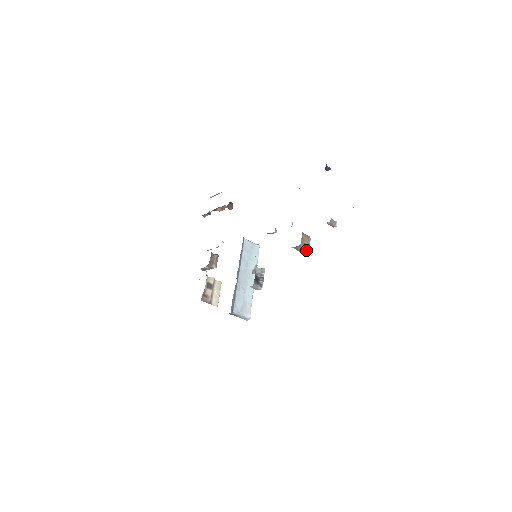
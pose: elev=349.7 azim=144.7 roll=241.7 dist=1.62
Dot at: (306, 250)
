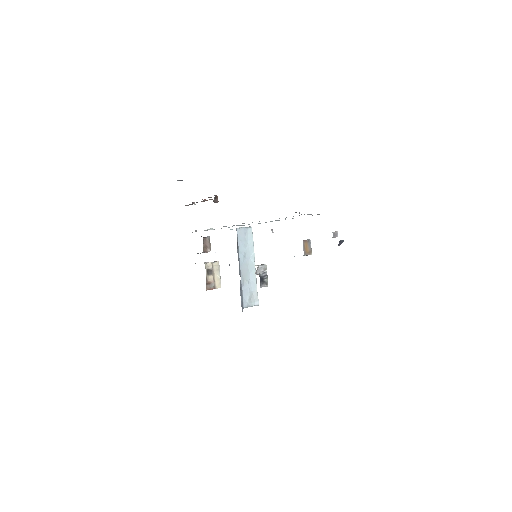
Dot at: occluded
